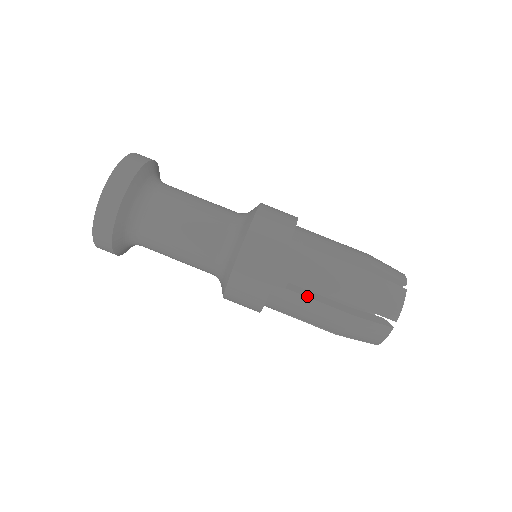
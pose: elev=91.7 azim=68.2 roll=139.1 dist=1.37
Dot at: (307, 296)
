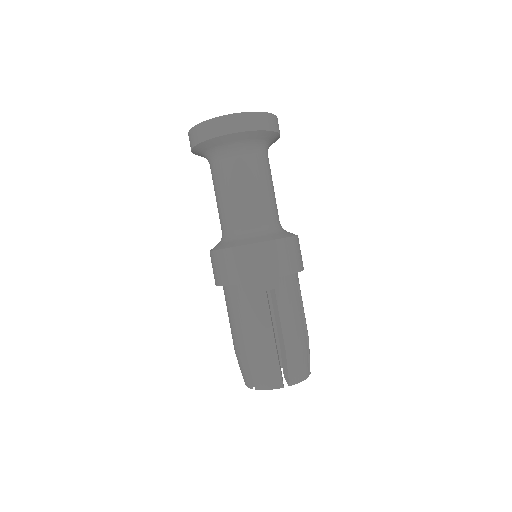
Dot at: occluded
